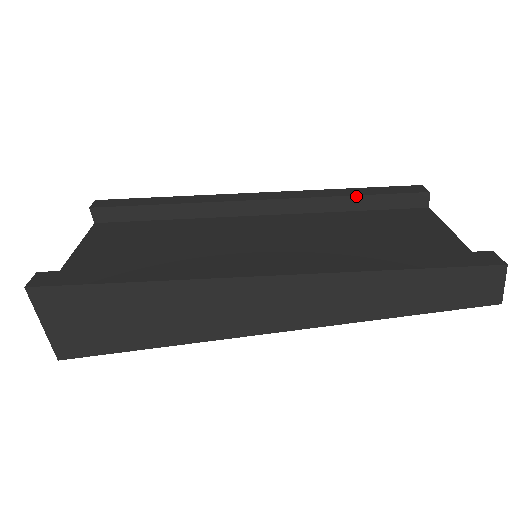
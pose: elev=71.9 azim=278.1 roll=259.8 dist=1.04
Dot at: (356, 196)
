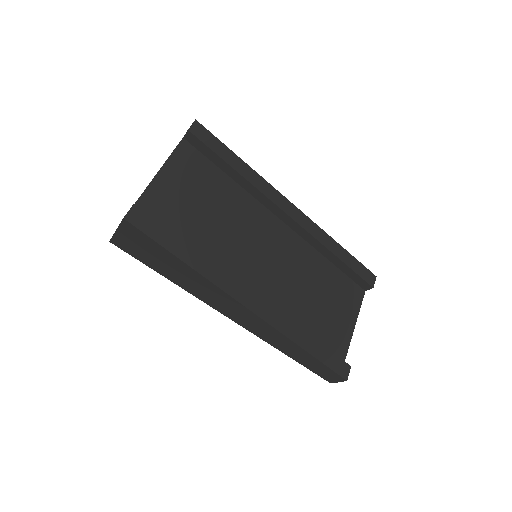
Dot at: (338, 258)
